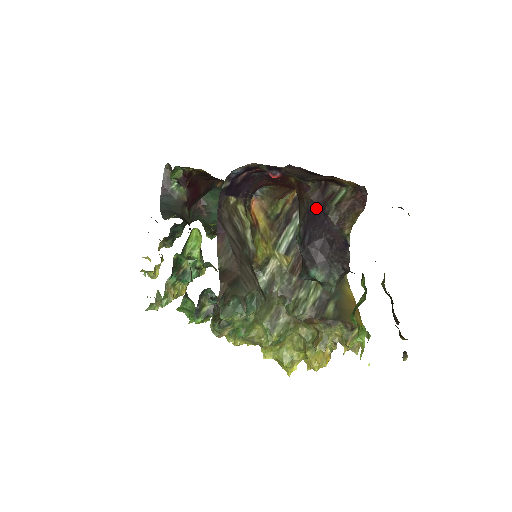
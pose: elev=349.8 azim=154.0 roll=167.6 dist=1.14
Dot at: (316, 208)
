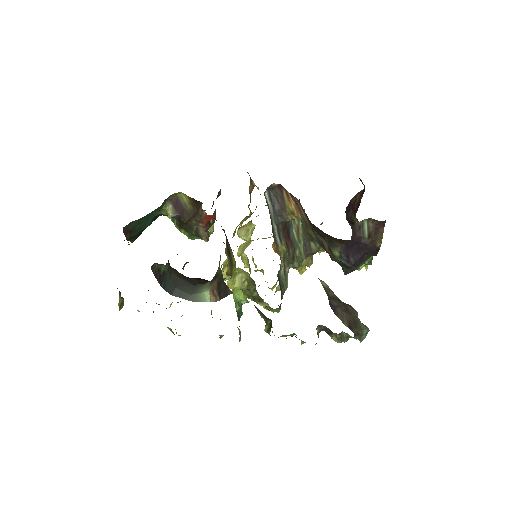
Dot at: (354, 242)
